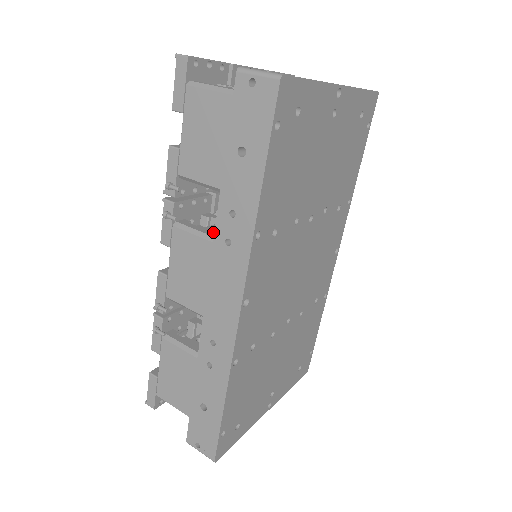
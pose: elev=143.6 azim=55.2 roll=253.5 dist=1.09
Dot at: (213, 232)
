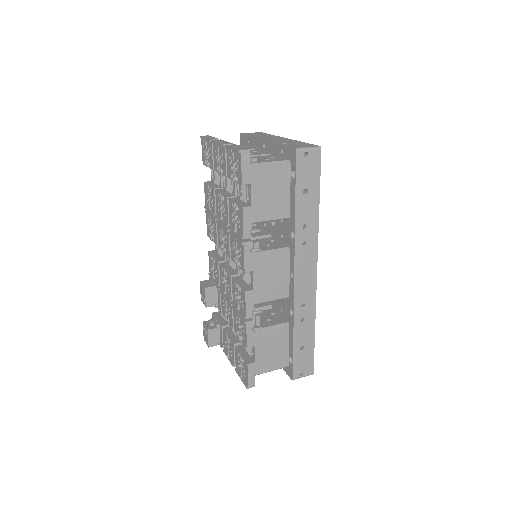
Dot at: (274, 247)
